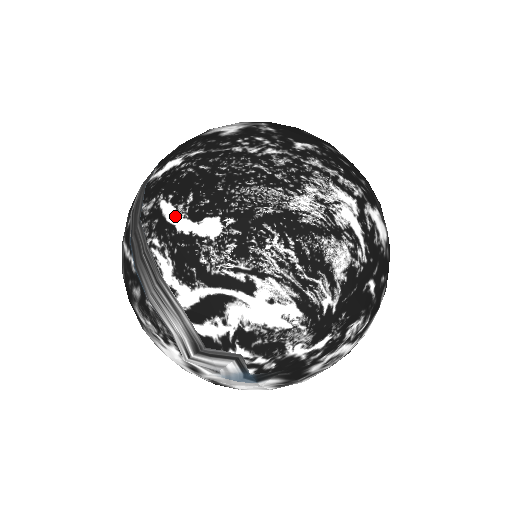
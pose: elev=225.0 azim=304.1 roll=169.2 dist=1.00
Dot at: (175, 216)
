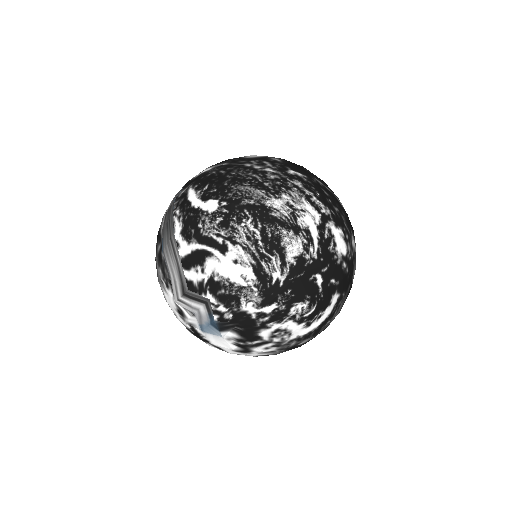
Dot at: (193, 197)
